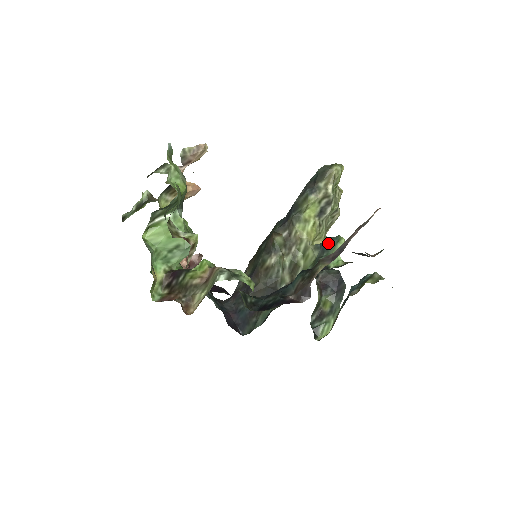
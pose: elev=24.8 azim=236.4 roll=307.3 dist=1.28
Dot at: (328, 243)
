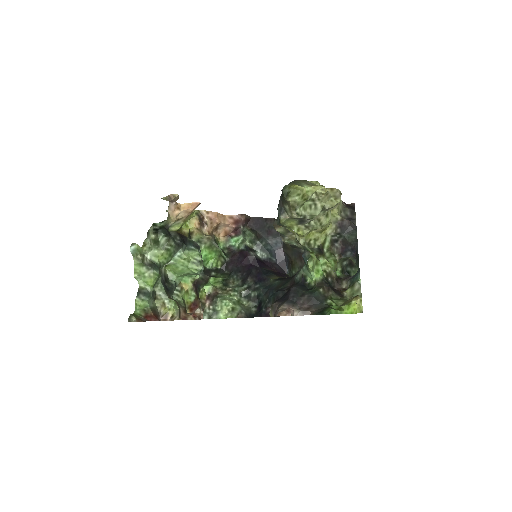
Dot at: (304, 260)
